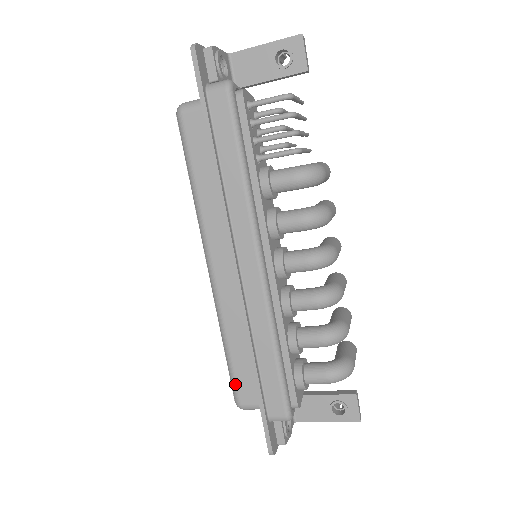
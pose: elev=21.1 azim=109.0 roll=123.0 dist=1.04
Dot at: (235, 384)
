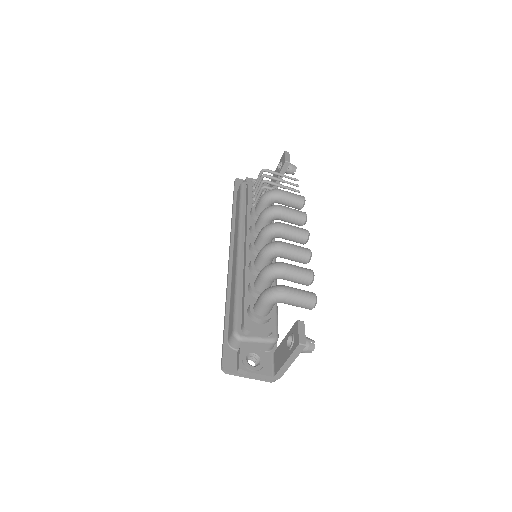
Dot at: occluded
